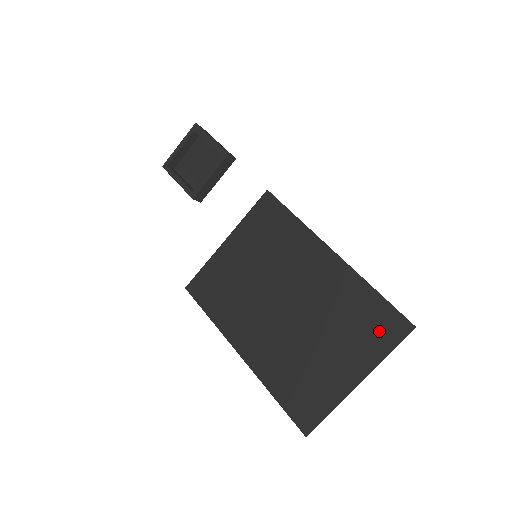
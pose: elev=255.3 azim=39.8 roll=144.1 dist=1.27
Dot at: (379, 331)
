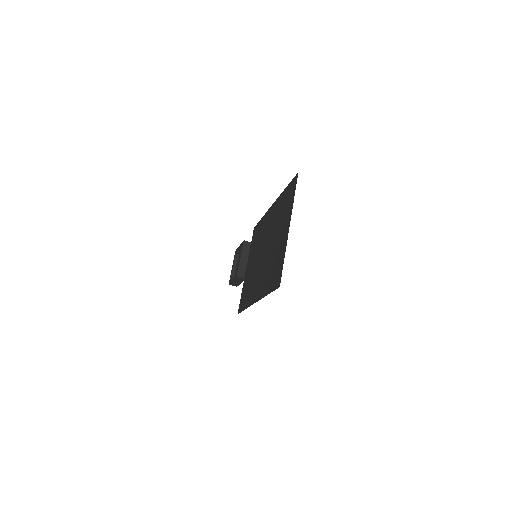
Dot at: (290, 197)
